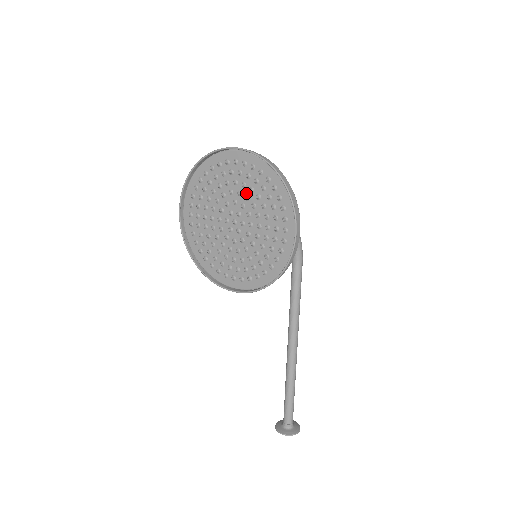
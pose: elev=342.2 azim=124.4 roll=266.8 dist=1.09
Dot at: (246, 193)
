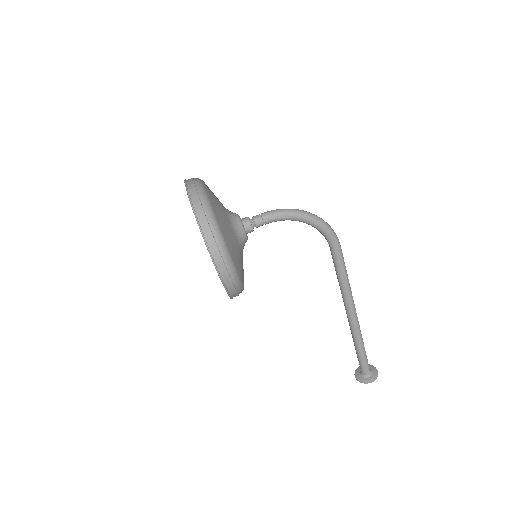
Dot at: occluded
